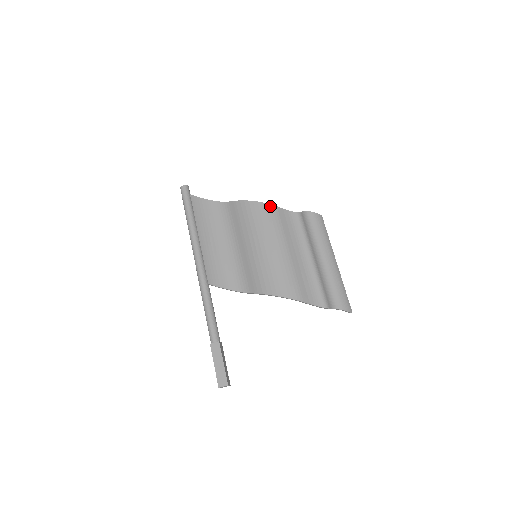
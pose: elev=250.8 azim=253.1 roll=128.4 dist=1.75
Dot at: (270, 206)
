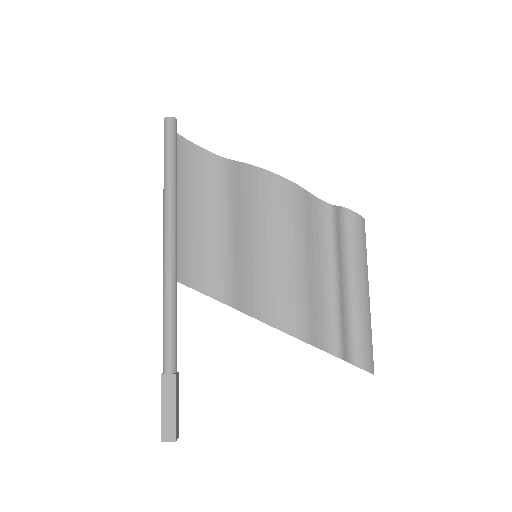
Dot at: (294, 186)
